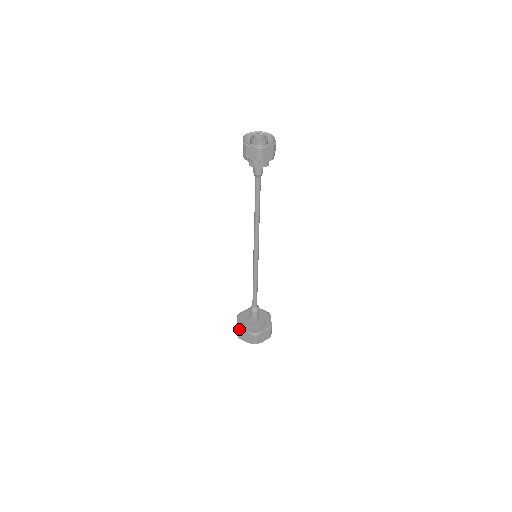
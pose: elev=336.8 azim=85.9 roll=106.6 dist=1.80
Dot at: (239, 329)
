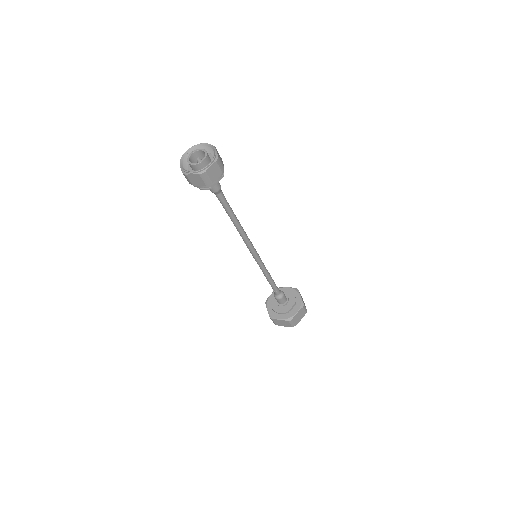
Dot at: (265, 302)
